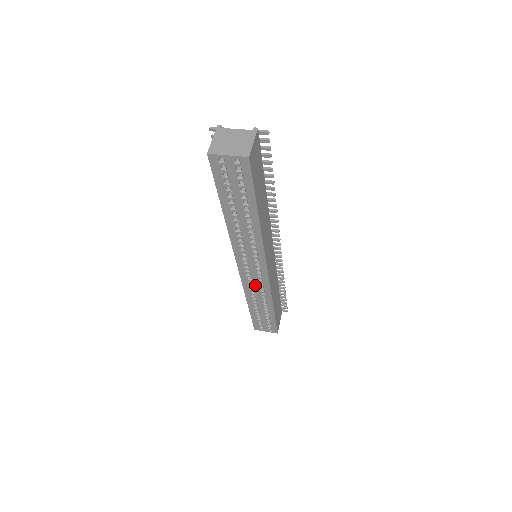
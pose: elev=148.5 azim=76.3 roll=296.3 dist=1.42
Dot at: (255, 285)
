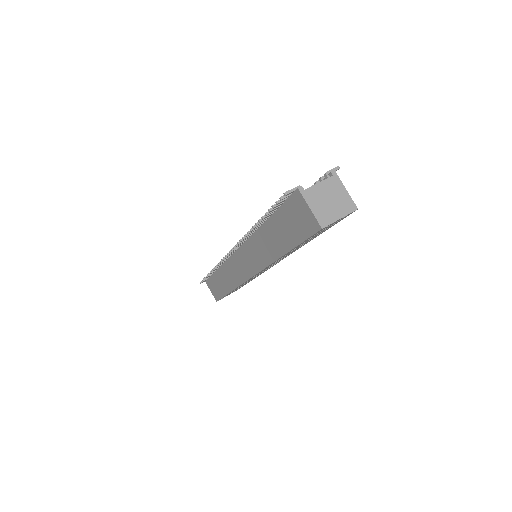
Dot at: occluded
